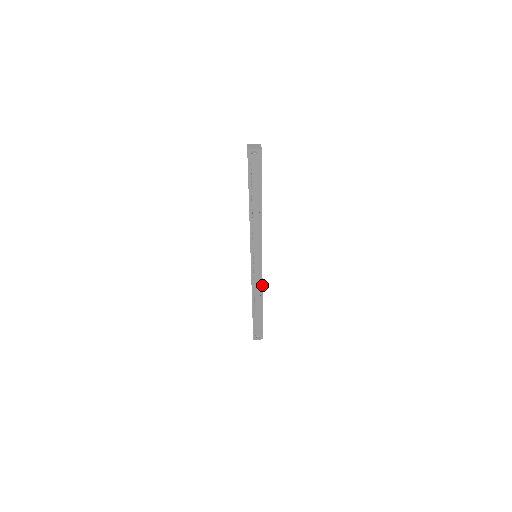
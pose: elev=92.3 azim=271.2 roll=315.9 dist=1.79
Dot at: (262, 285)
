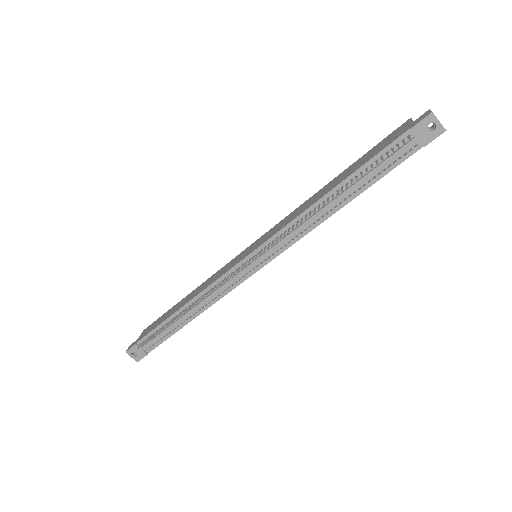
Dot at: (221, 297)
